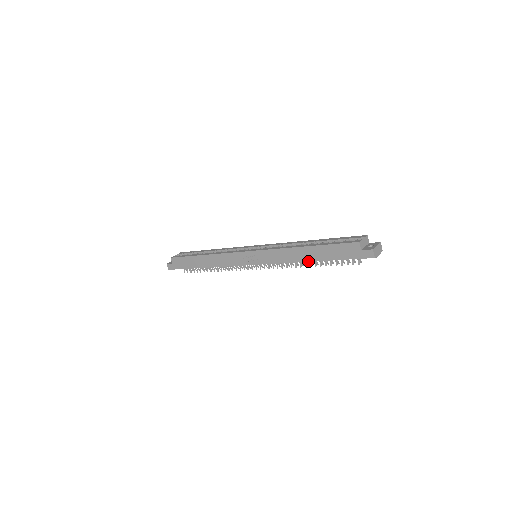
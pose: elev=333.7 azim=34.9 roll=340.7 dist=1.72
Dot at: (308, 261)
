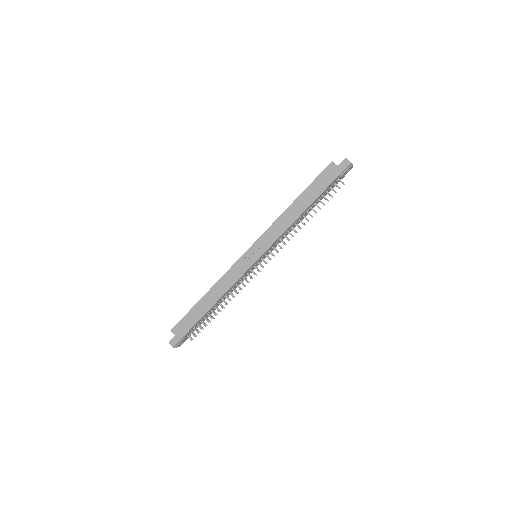
Dot at: (303, 211)
